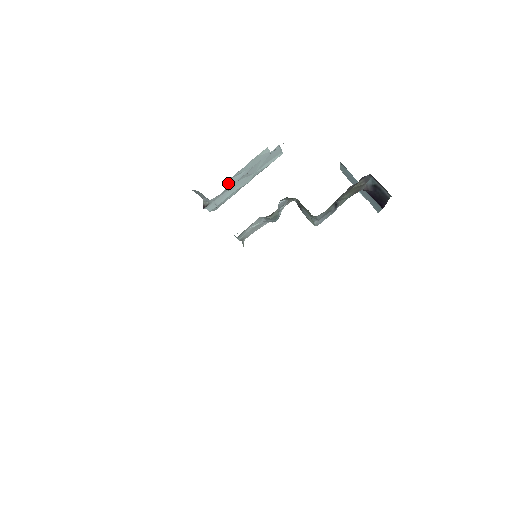
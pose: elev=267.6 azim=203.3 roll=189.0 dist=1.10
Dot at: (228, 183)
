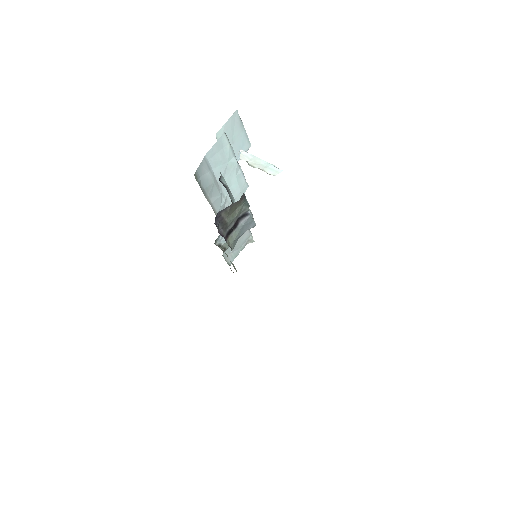
Dot at: occluded
